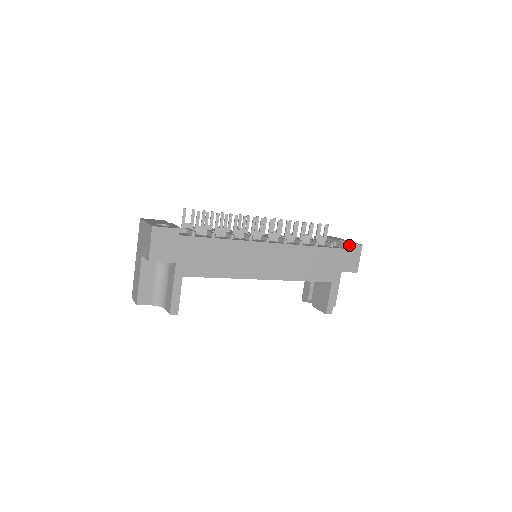
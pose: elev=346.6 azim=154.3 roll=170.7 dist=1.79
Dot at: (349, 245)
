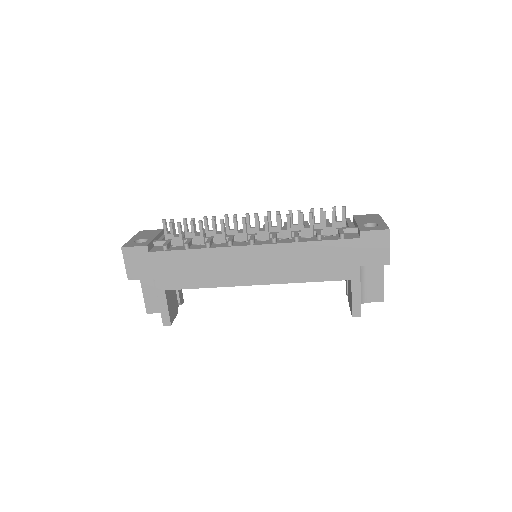
Dot at: (367, 232)
